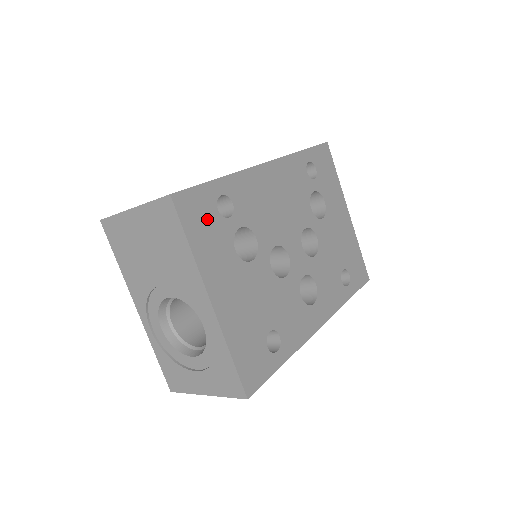
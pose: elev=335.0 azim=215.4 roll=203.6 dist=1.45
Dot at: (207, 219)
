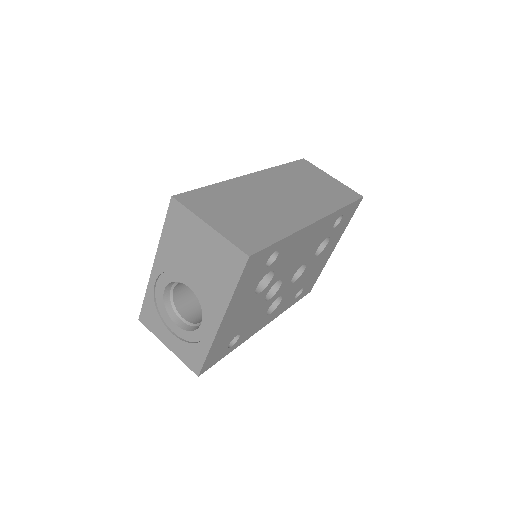
Dot at: (257, 269)
